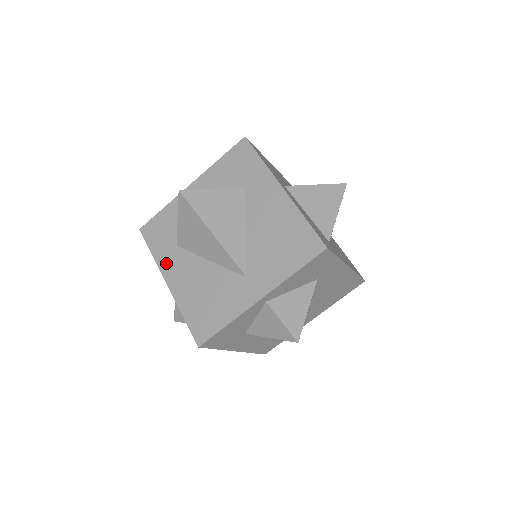
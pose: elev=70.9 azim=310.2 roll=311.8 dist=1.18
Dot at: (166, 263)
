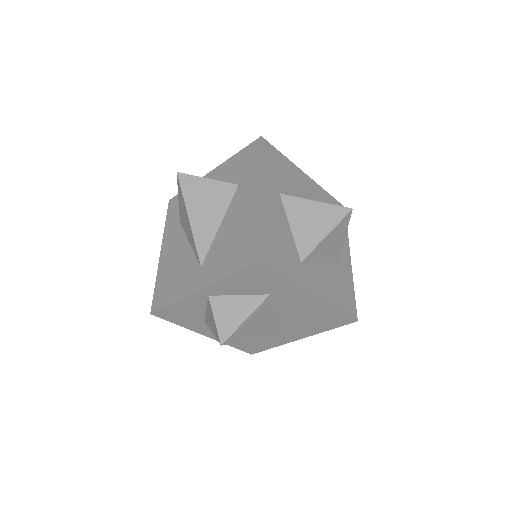
Dot at: (168, 235)
